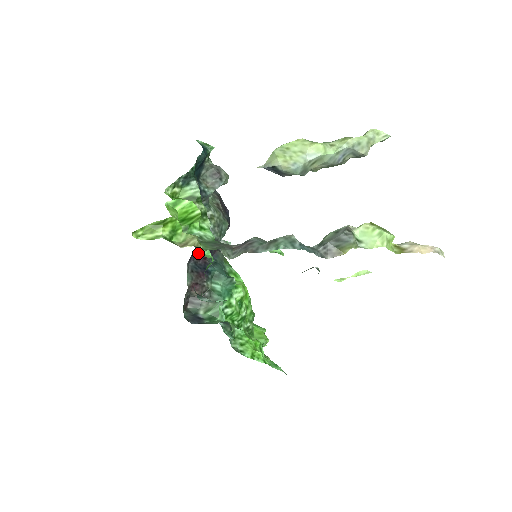
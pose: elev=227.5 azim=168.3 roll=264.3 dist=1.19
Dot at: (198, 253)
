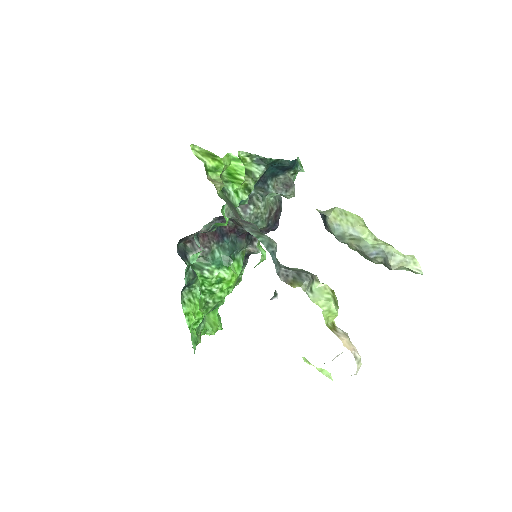
Dot at: (229, 222)
